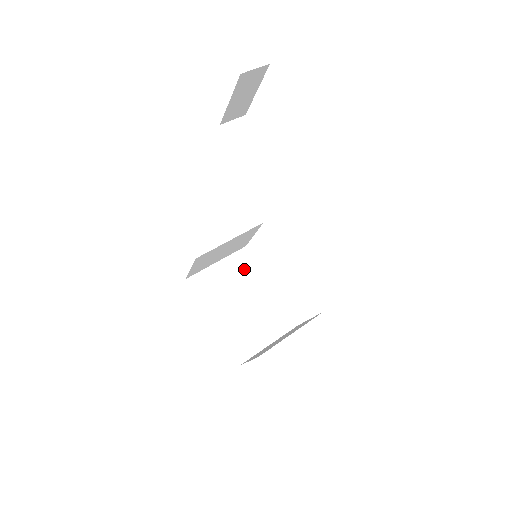
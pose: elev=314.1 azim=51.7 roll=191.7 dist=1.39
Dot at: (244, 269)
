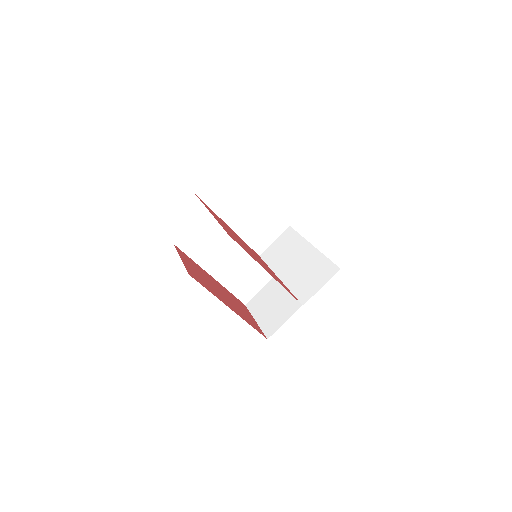
Dot at: occluded
